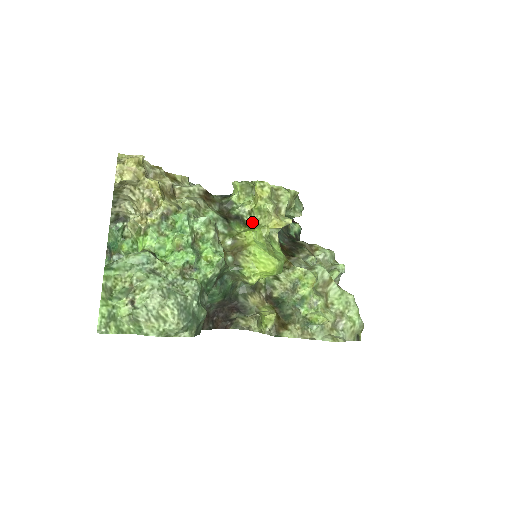
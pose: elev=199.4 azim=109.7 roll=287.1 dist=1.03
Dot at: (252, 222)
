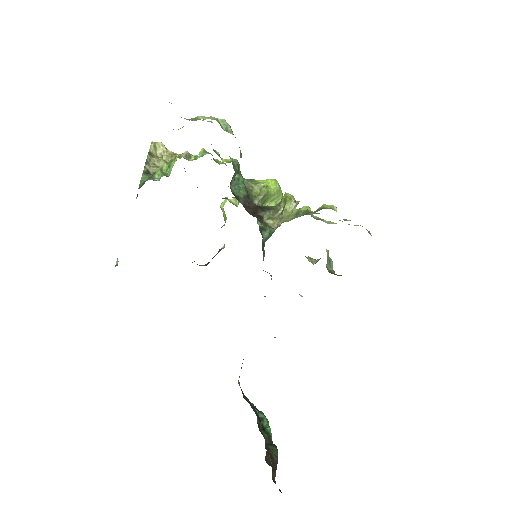
Dot at: occluded
